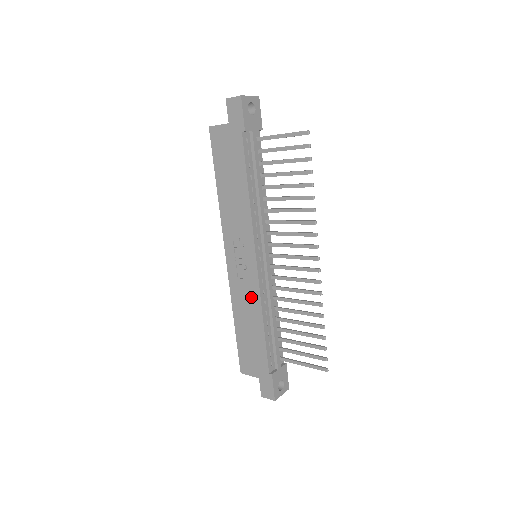
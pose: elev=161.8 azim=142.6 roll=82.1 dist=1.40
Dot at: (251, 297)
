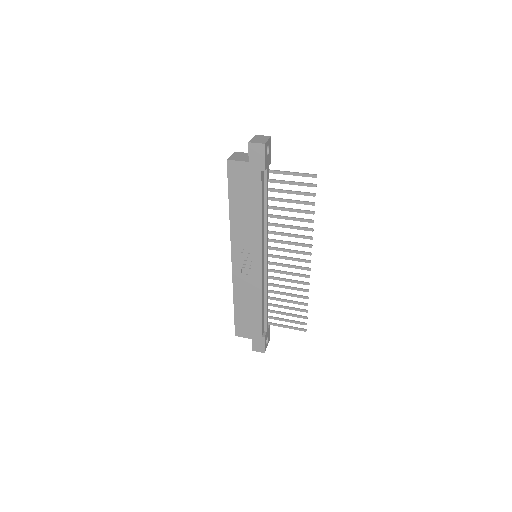
Dot at: (253, 287)
